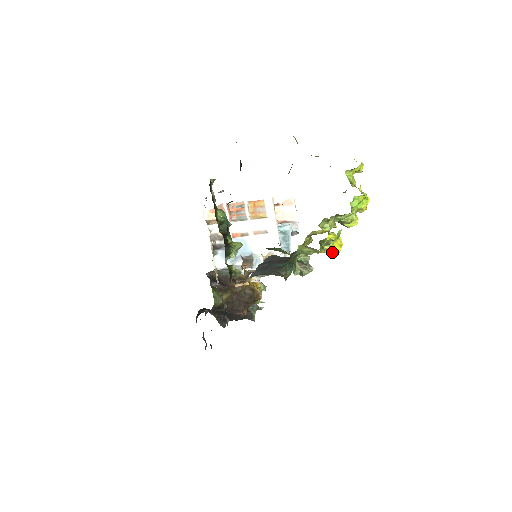
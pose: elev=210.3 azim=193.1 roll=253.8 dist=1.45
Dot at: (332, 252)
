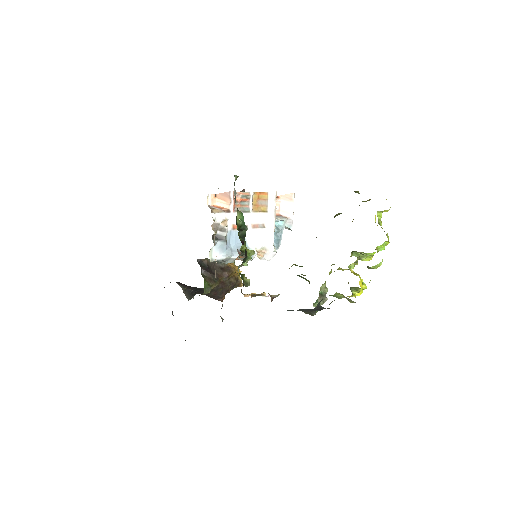
Dot at: (355, 295)
